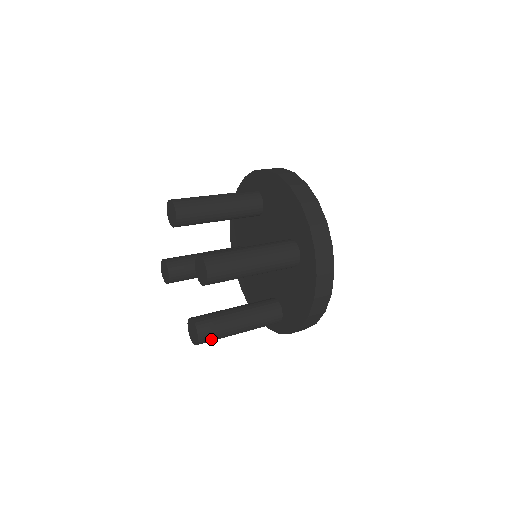
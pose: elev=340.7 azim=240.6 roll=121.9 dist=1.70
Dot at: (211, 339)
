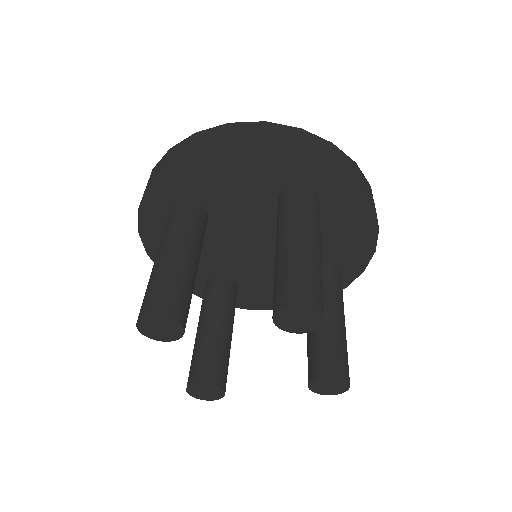
Dot at: (348, 366)
